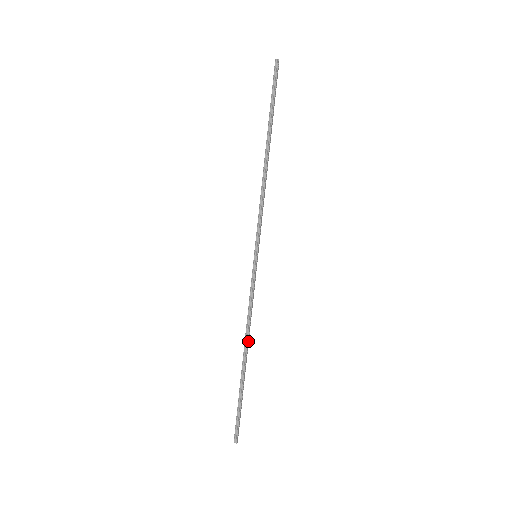
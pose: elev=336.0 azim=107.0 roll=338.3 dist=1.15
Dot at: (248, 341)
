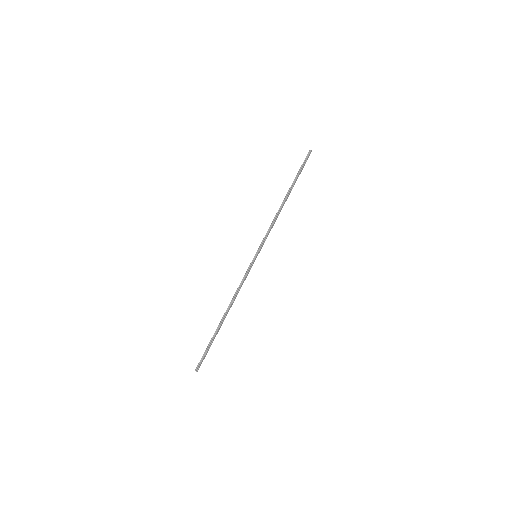
Dot at: occluded
